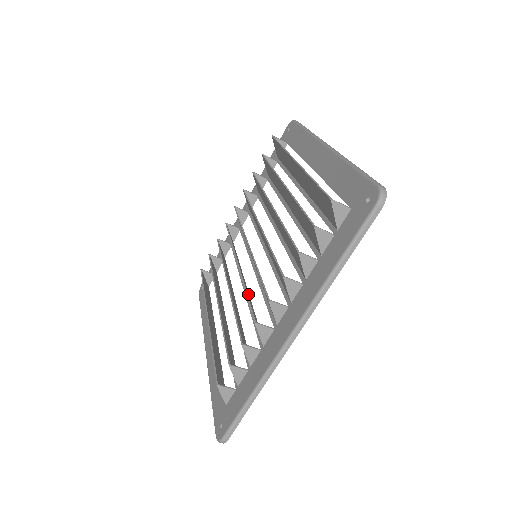
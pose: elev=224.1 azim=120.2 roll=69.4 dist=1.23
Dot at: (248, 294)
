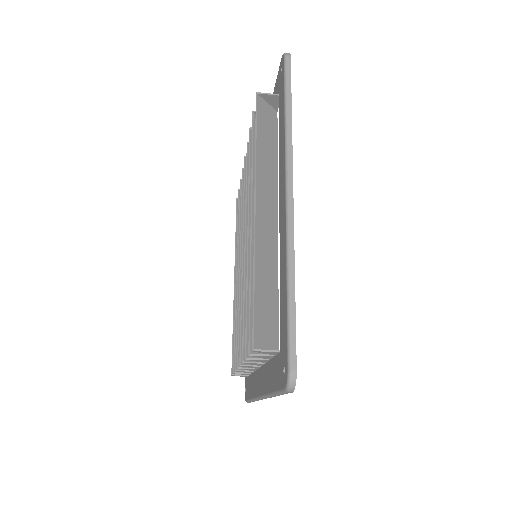
Dot at: occluded
